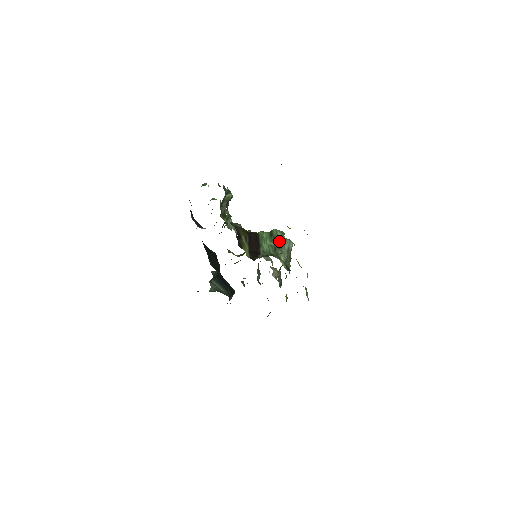
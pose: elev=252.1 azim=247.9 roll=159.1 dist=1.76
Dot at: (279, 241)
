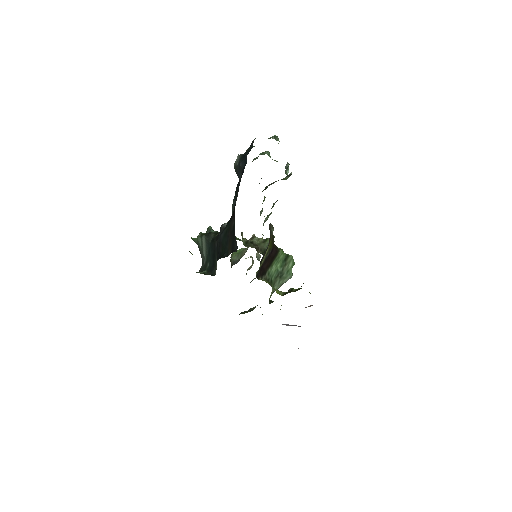
Dot at: (286, 271)
